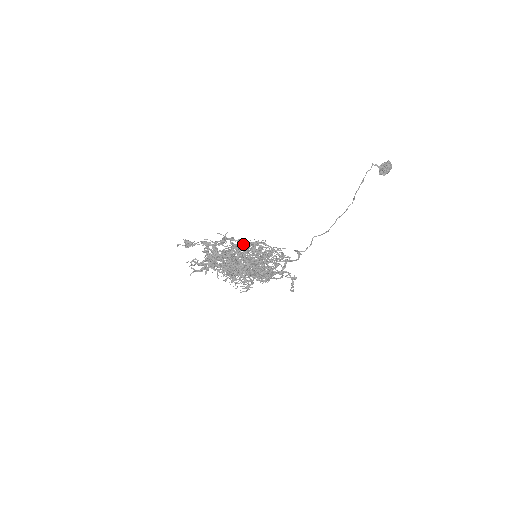
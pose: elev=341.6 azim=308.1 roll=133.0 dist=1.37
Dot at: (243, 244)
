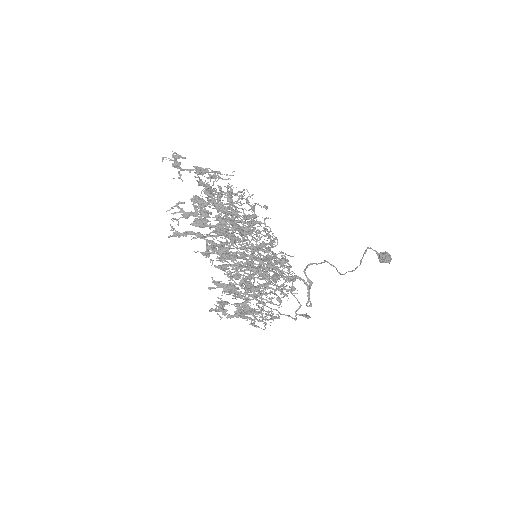
Dot at: occluded
